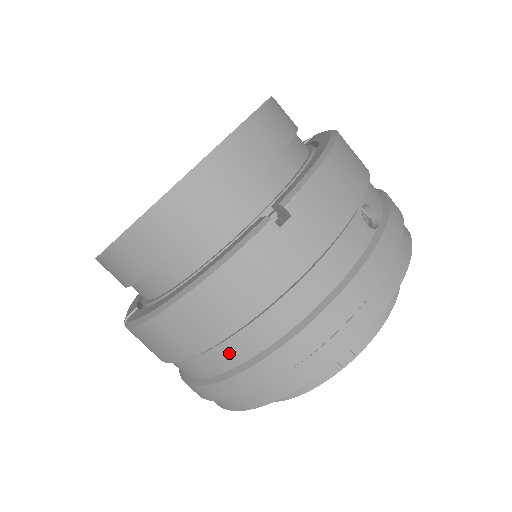
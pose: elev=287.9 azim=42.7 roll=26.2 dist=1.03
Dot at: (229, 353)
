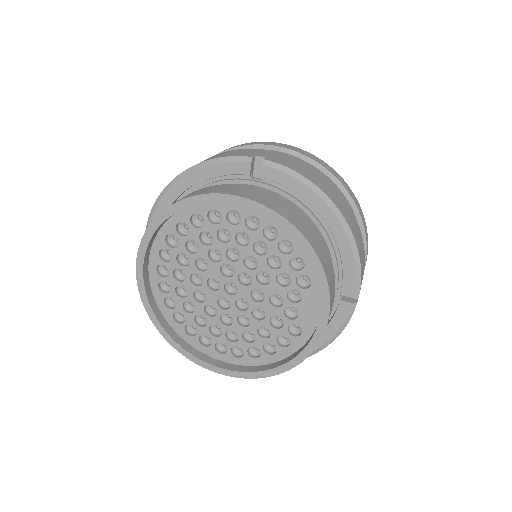
Dot at: occluded
